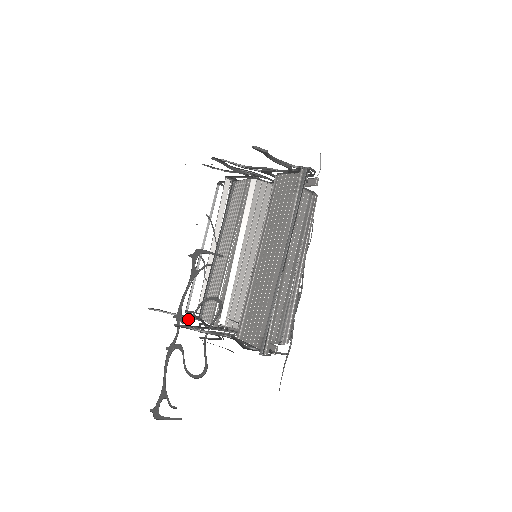
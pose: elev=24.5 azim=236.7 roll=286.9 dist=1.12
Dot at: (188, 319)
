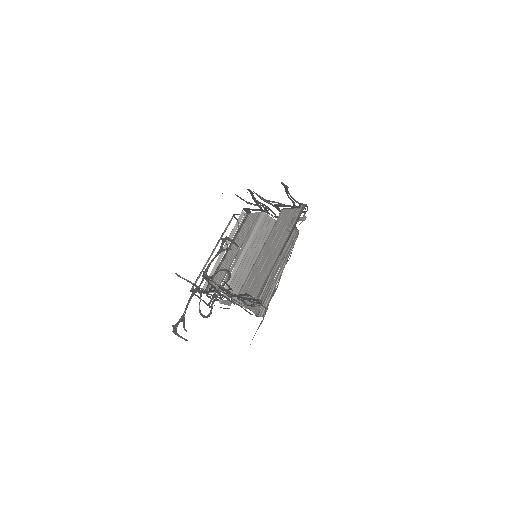
Dot at: (210, 277)
